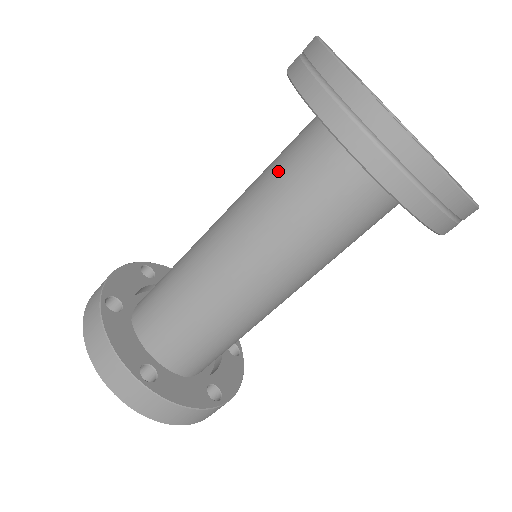
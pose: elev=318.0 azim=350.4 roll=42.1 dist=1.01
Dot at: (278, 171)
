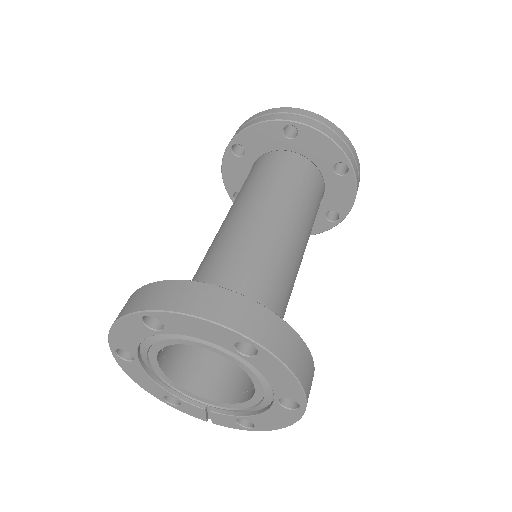
Dot at: (259, 177)
